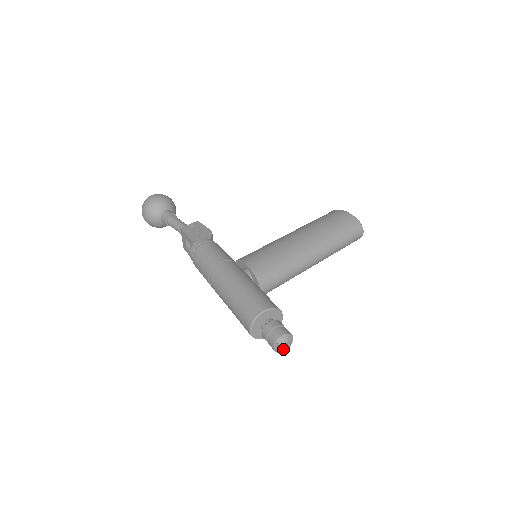
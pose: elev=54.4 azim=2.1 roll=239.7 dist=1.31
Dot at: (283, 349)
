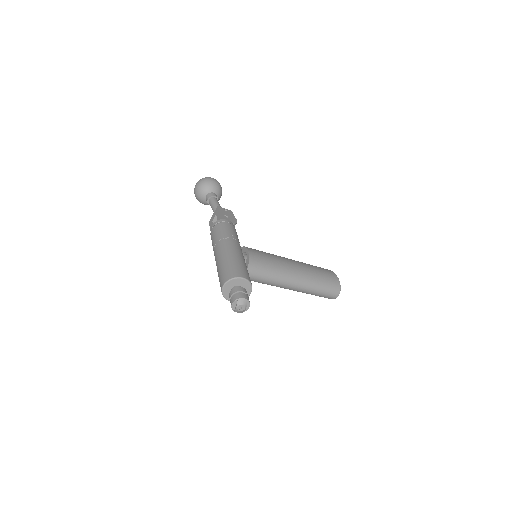
Dot at: (238, 309)
